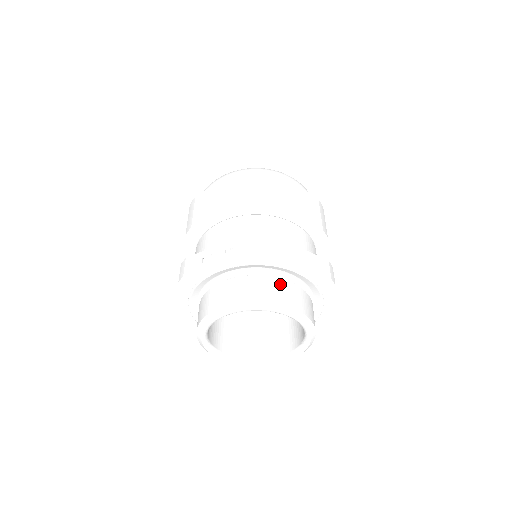
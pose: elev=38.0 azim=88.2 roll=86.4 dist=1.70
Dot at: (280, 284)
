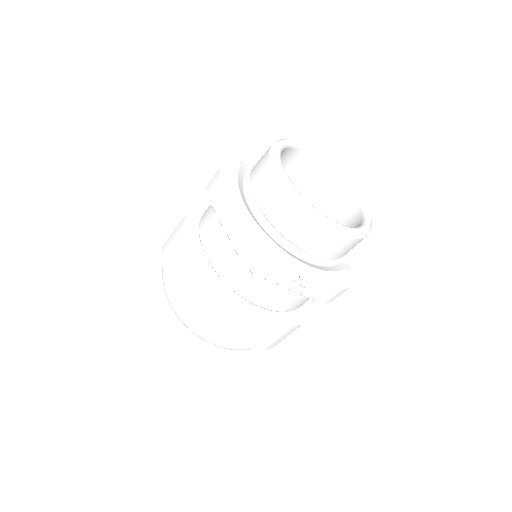
Dot at: occluded
